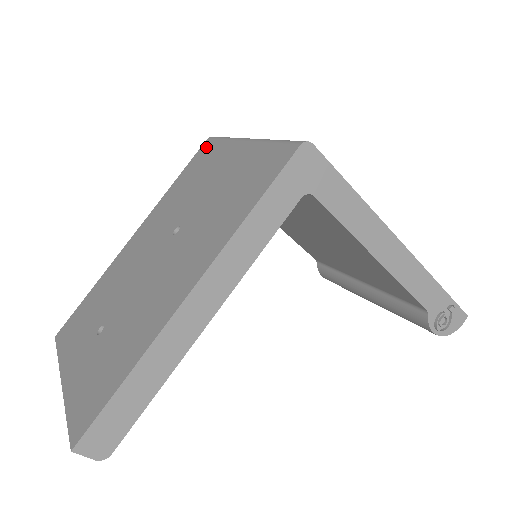
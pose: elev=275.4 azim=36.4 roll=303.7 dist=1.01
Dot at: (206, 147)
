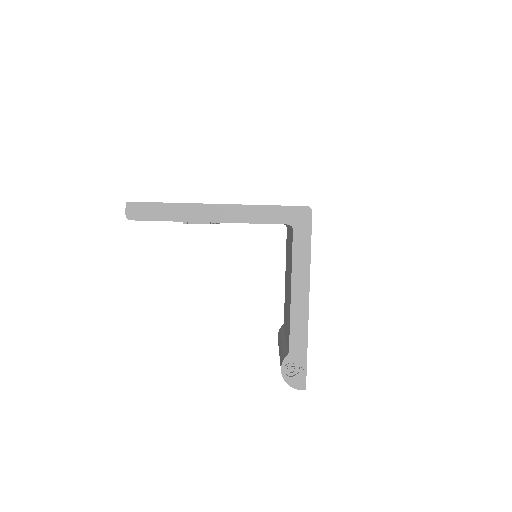
Dot at: occluded
